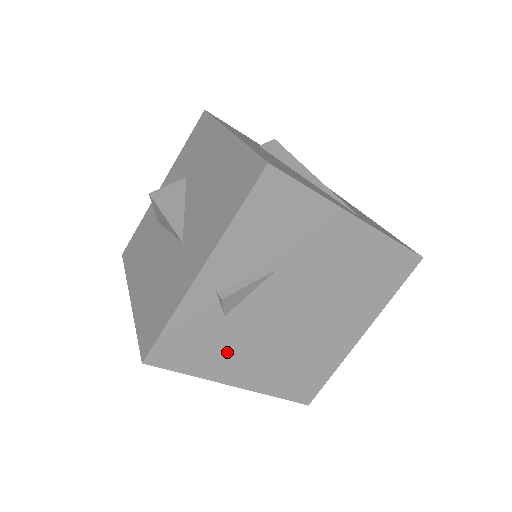
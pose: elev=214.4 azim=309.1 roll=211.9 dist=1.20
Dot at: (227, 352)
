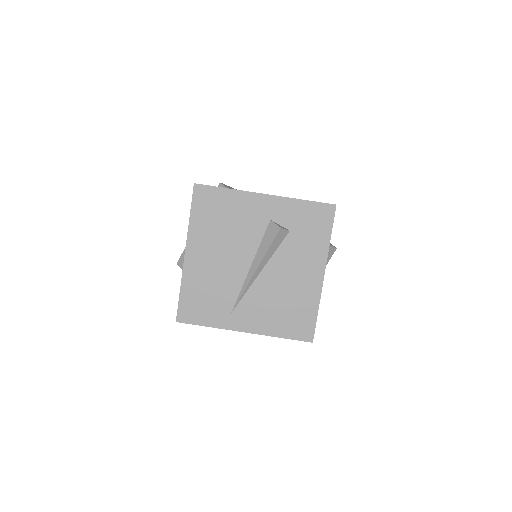
Dot at: occluded
